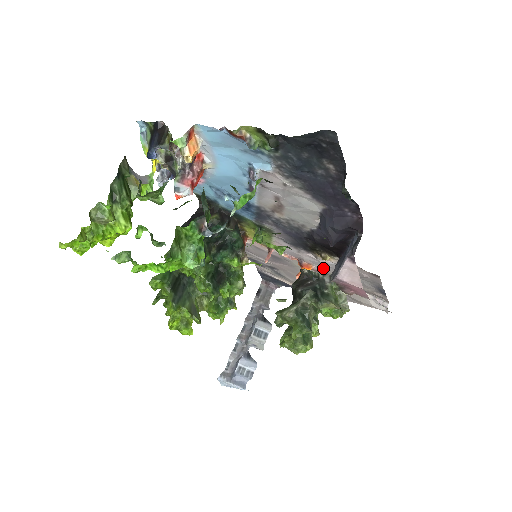
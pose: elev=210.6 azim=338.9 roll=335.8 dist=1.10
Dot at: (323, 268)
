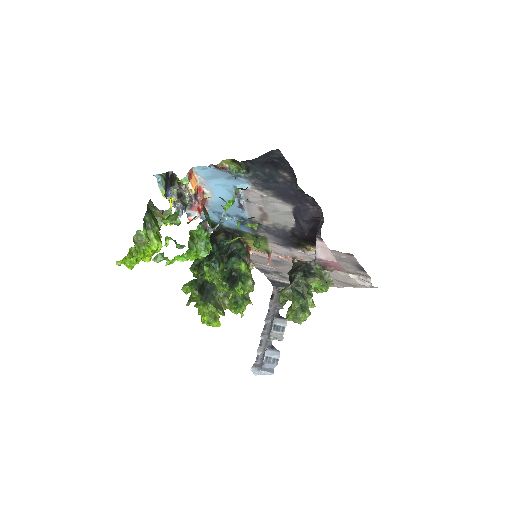
Dot at: occluded
